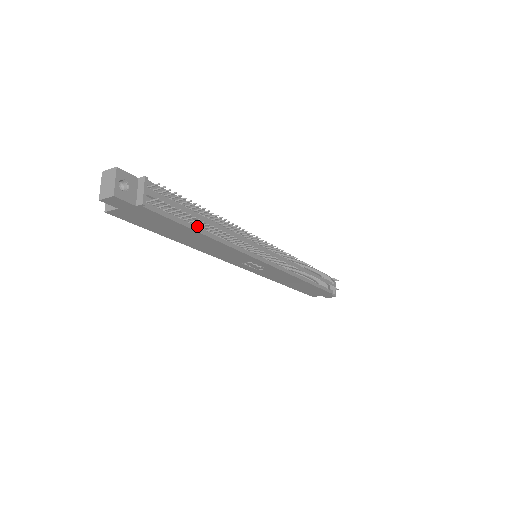
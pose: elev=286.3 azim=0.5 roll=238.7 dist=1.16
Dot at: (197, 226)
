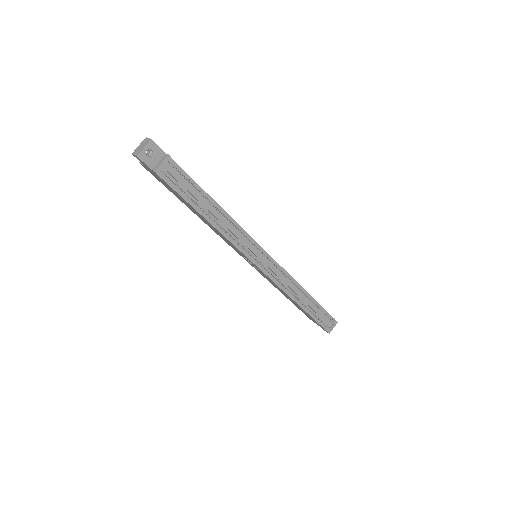
Dot at: (199, 207)
